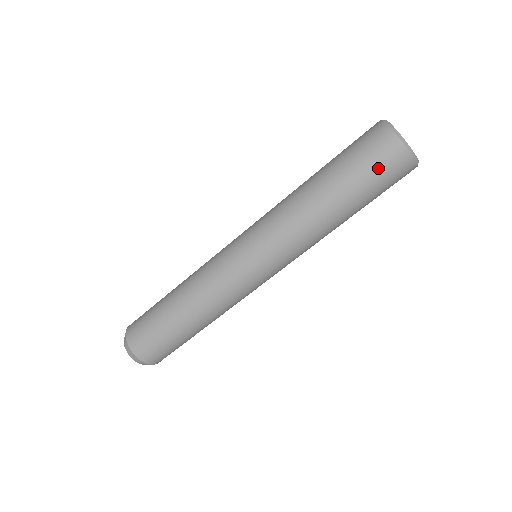
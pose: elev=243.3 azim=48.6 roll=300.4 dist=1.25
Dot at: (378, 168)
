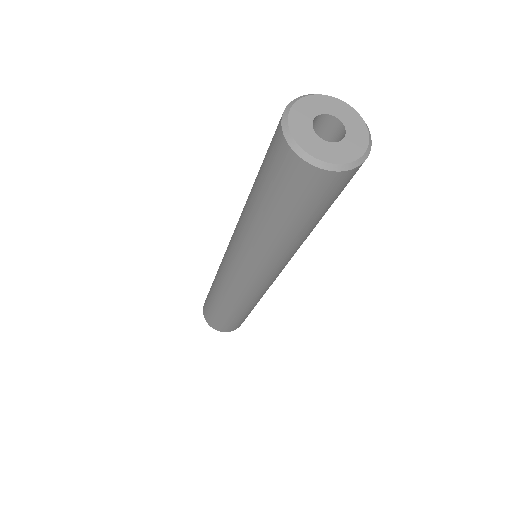
Dot at: (332, 197)
